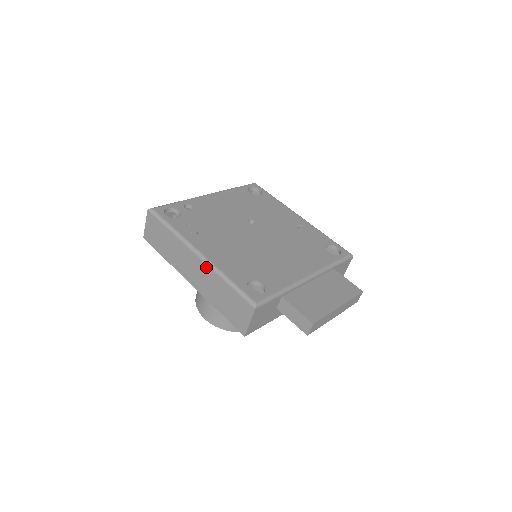
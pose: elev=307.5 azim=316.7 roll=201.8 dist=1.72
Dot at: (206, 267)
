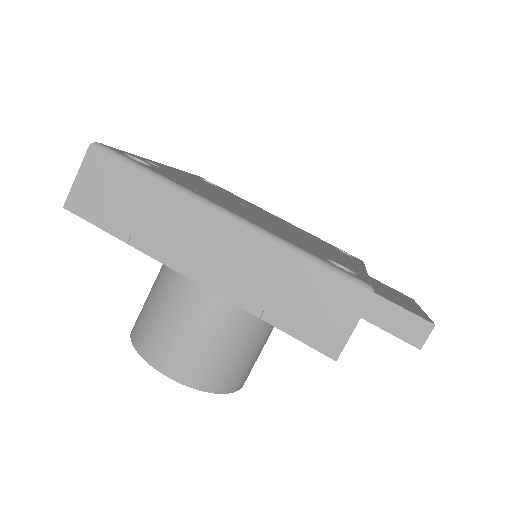
Dot at: (247, 235)
